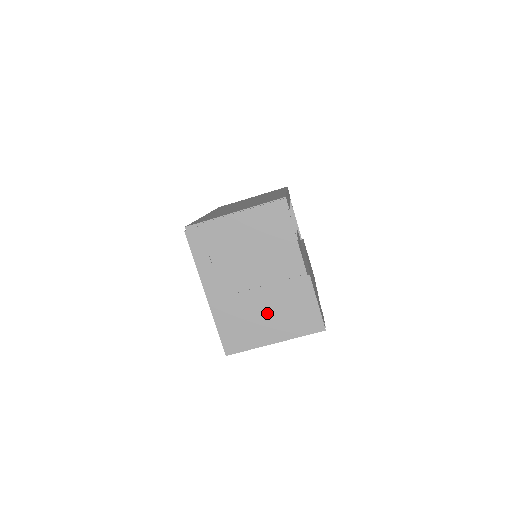
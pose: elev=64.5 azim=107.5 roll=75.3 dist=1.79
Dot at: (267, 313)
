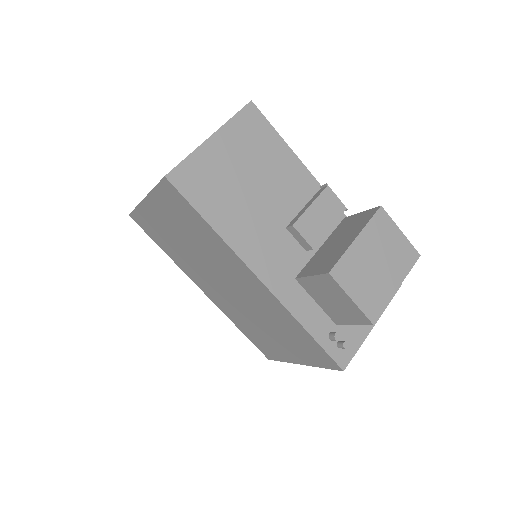
Dot at: occluded
